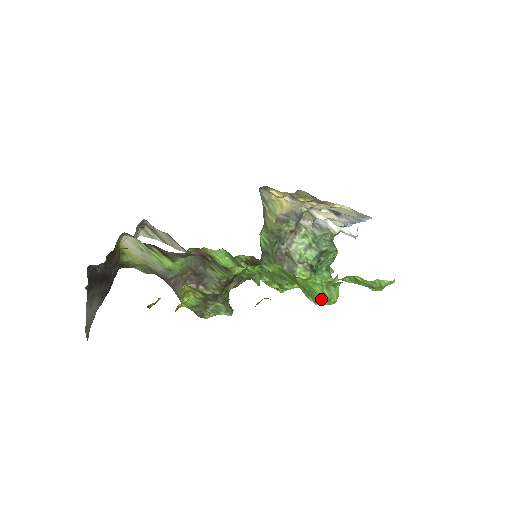
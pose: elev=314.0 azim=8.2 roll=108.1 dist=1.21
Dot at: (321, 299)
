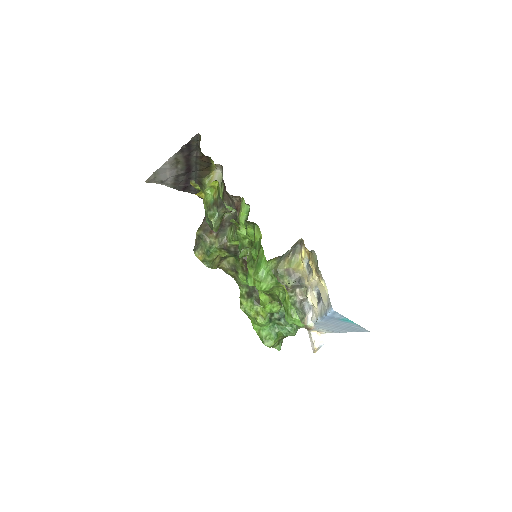
Dot at: (258, 274)
